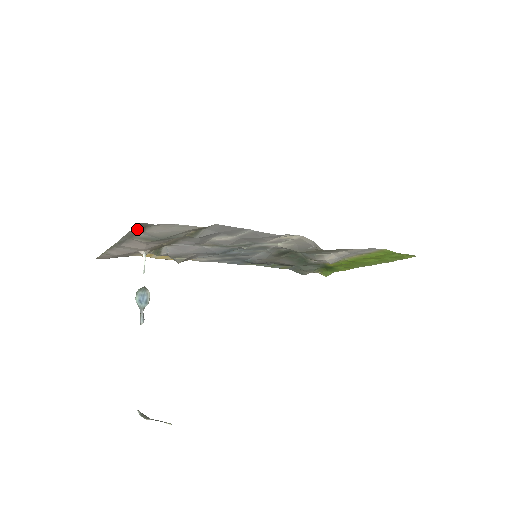
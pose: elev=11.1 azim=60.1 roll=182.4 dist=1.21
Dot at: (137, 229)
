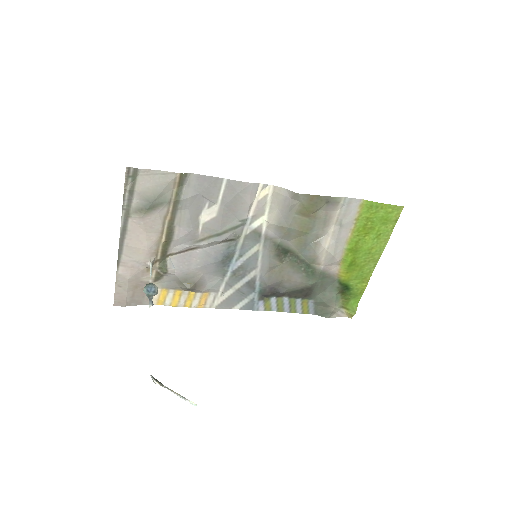
Dot at: (128, 186)
